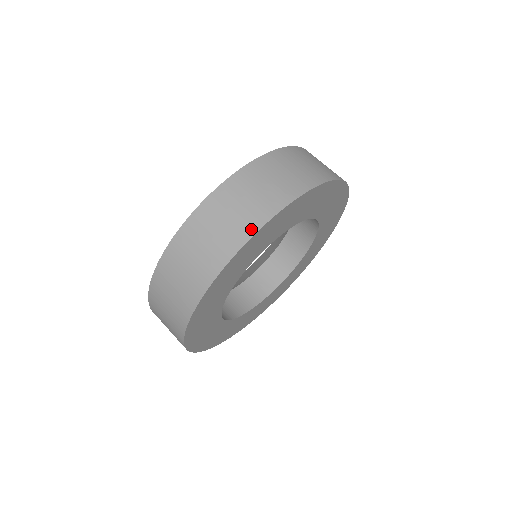
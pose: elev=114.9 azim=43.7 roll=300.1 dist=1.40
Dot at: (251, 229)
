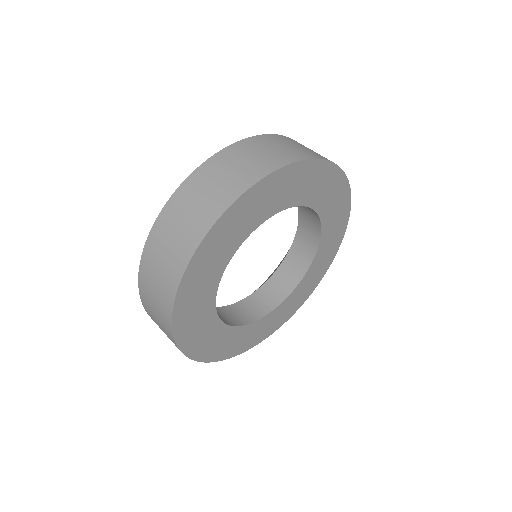
Dot at: (172, 291)
